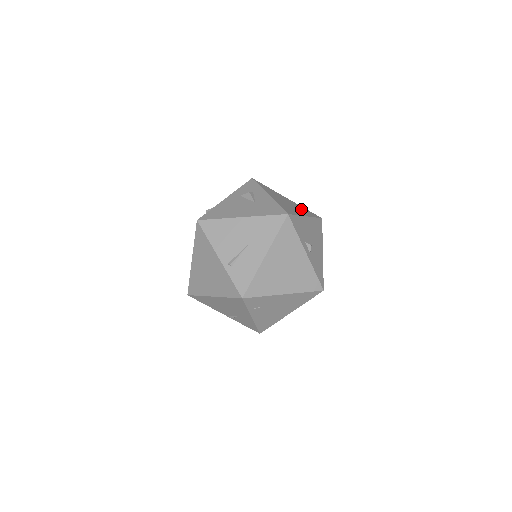
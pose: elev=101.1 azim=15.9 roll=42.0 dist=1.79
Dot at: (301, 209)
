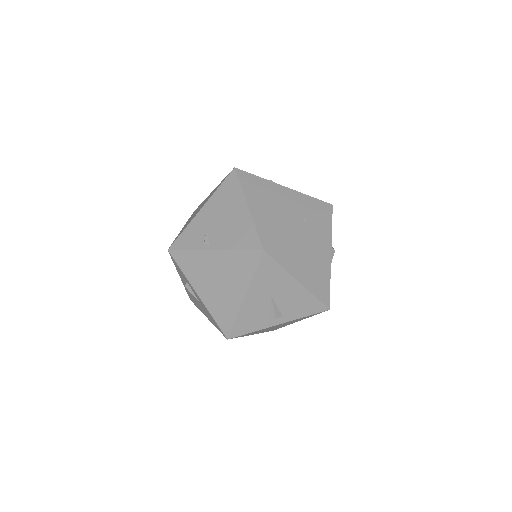
Dot at: (234, 272)
